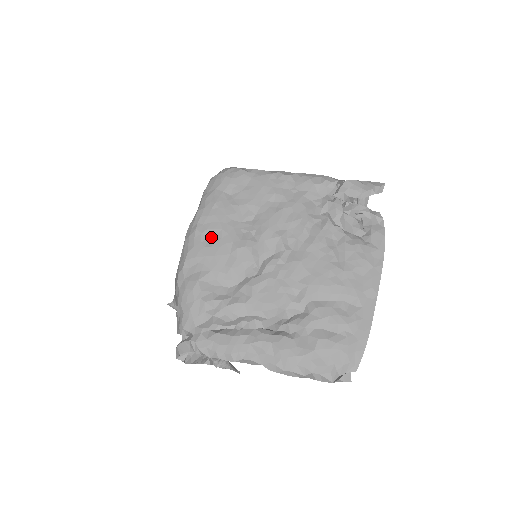
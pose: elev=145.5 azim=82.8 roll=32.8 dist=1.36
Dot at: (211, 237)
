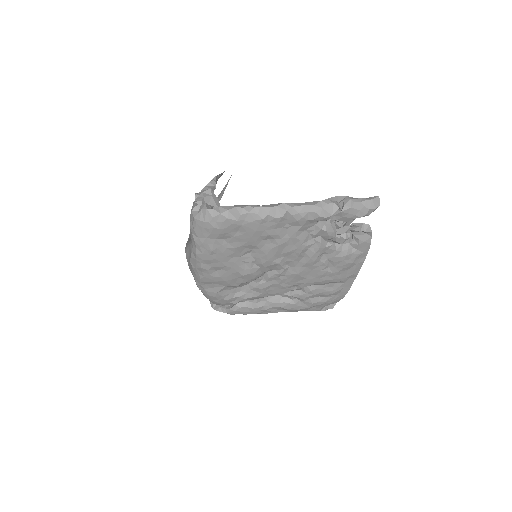
Dot at: (217, 270)
